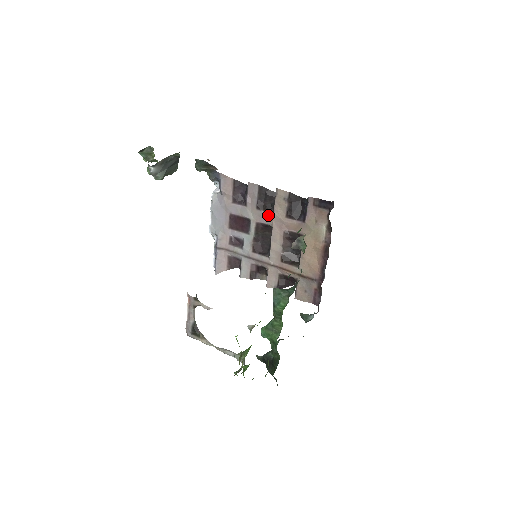
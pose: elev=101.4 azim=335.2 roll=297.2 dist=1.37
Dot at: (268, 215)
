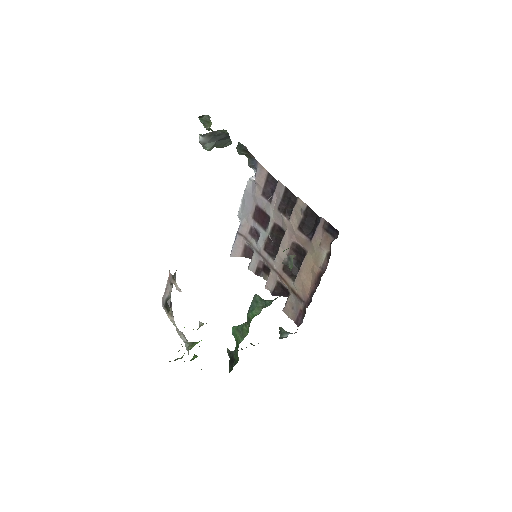
Dot at: (285, 220)
